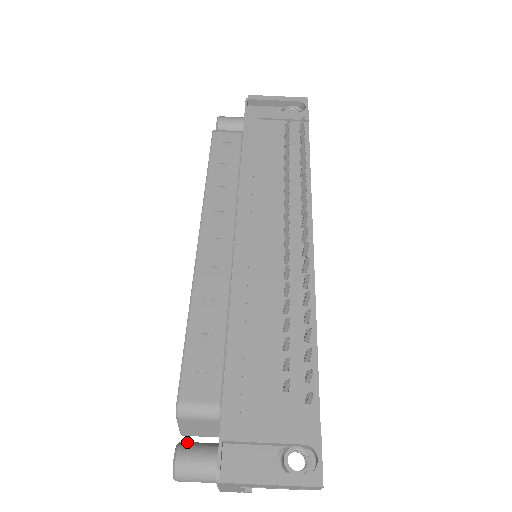
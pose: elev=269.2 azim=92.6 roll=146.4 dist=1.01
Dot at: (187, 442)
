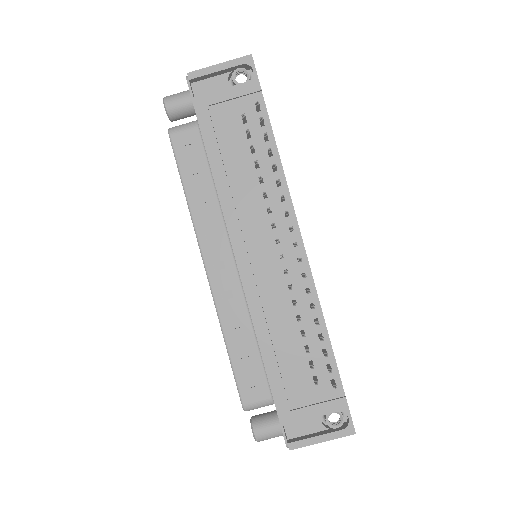
Dot at: (257, 418)
